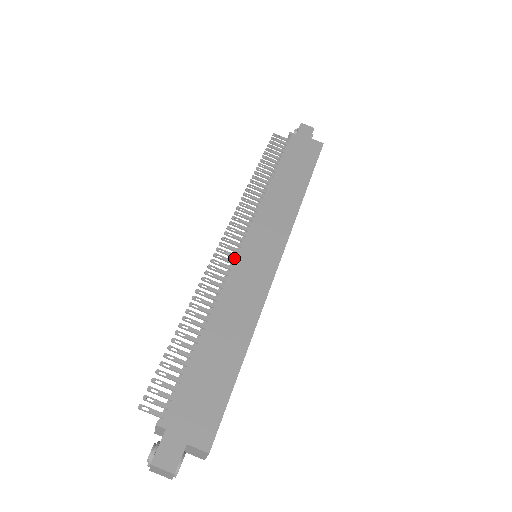
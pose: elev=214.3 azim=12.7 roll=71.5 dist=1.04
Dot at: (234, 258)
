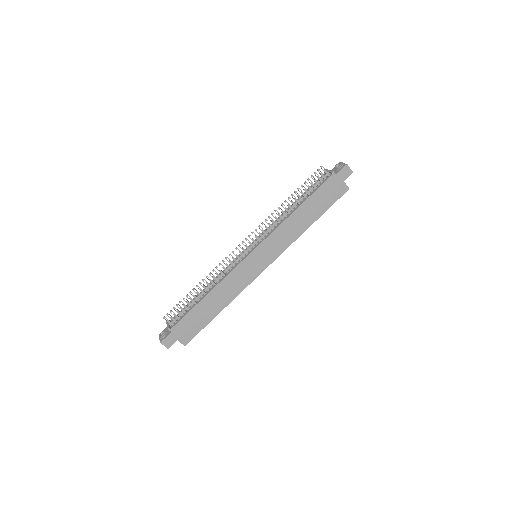
Dot at: (243, 256)
